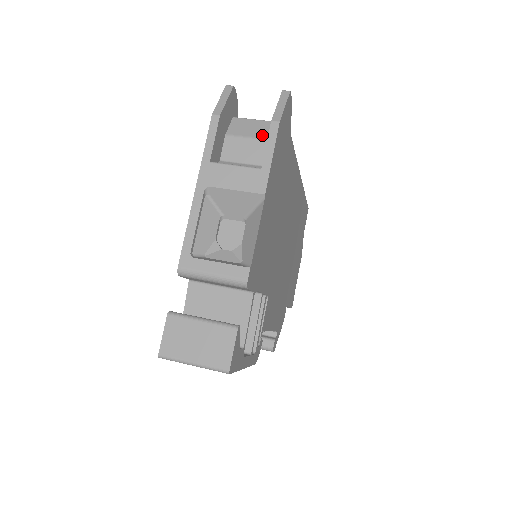
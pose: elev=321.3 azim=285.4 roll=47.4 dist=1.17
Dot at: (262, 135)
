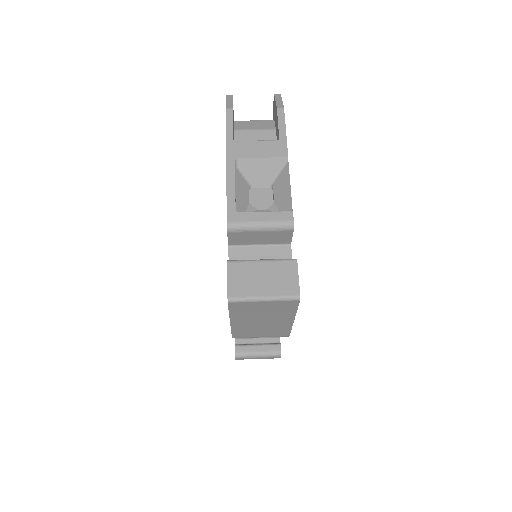
Dot at: (265, 127)
